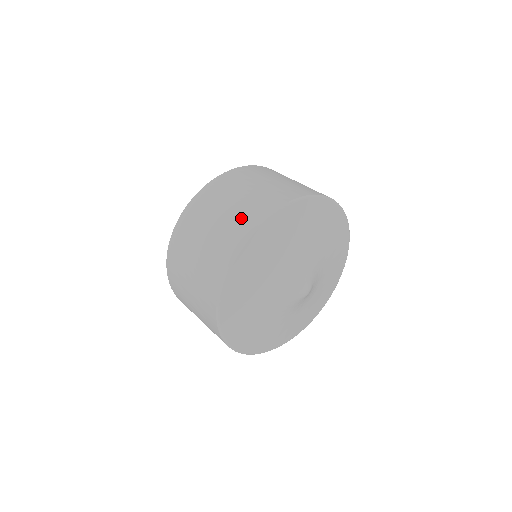
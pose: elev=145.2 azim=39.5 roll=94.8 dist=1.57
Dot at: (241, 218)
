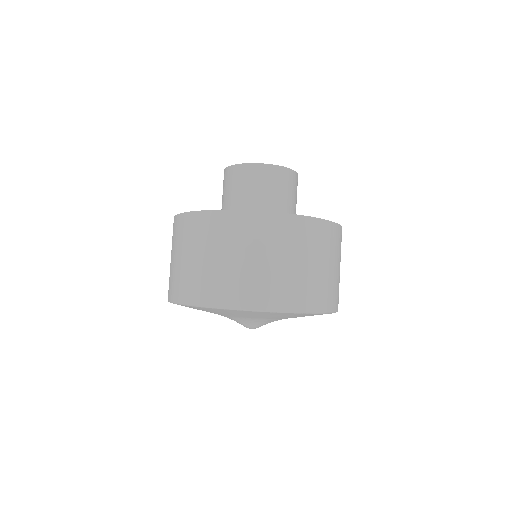
Dot at: (188, 283)
